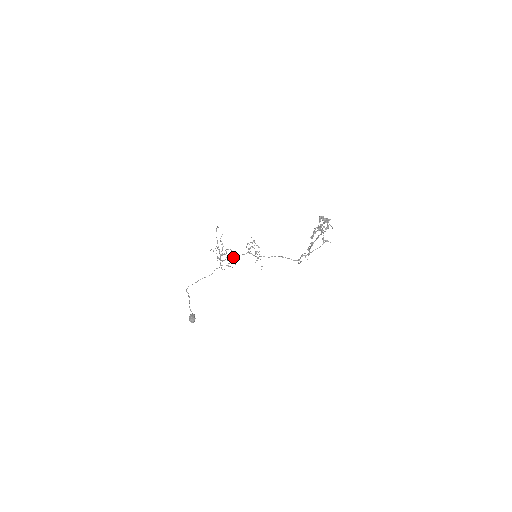
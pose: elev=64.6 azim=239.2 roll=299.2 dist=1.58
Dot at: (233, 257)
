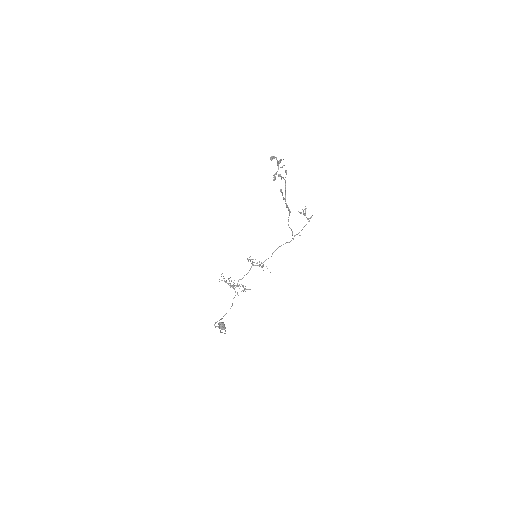
Dot at: (242, 278)
